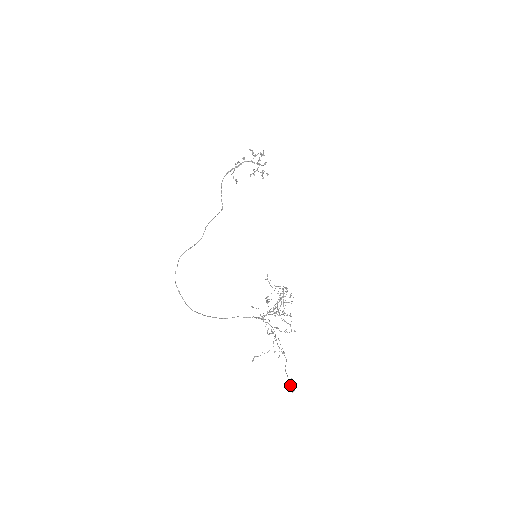
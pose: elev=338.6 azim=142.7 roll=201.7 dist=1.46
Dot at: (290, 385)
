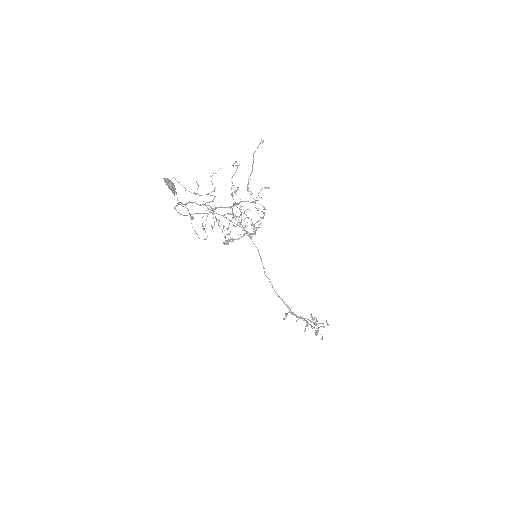
Dot at: (171, 182)
